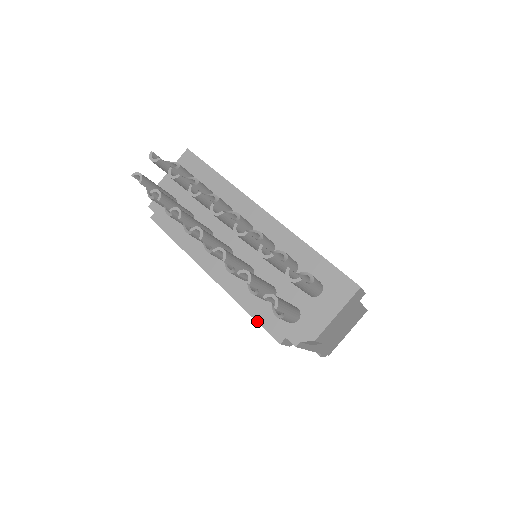
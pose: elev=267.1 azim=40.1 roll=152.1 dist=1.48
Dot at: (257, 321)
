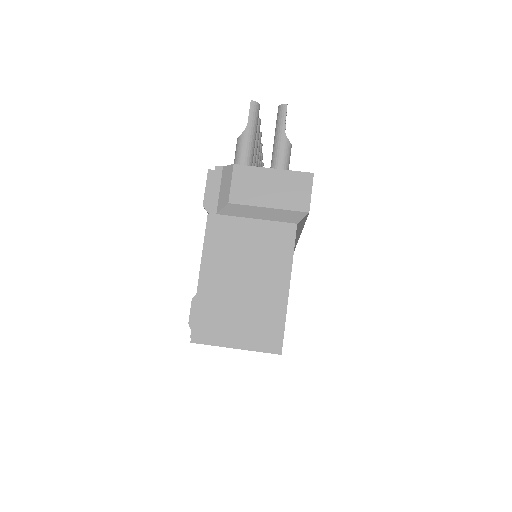
Dot at: occluded
